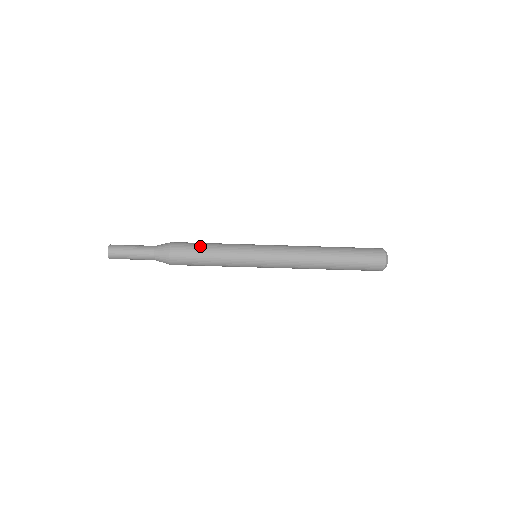
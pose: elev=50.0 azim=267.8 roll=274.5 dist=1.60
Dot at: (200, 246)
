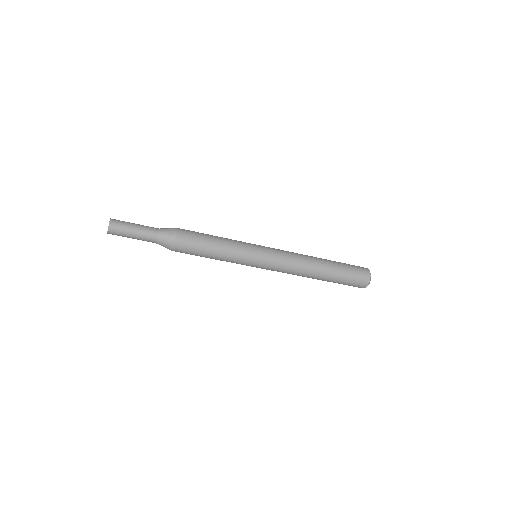
Dot at: (205, 249)
